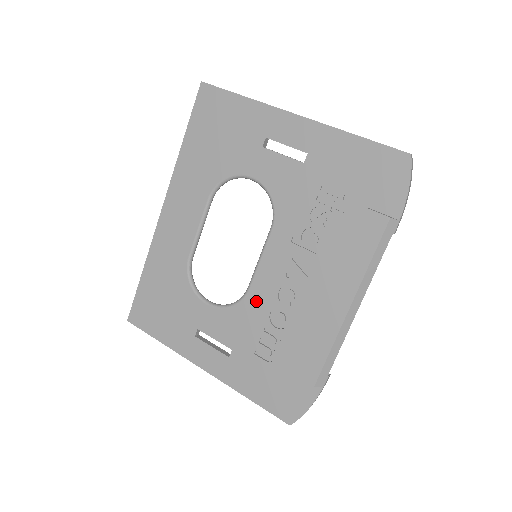
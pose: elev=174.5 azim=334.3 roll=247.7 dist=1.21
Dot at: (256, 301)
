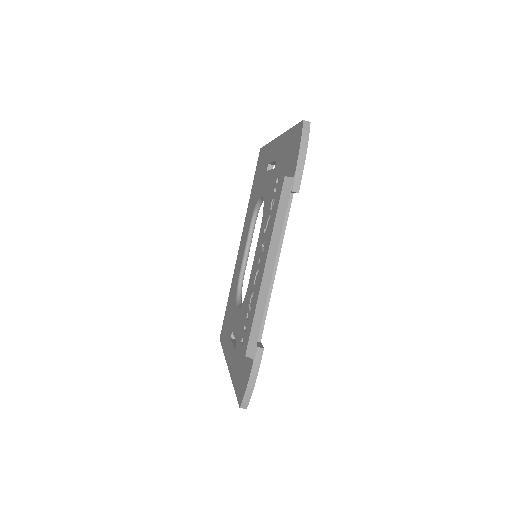
Dot at: (248, 293)
